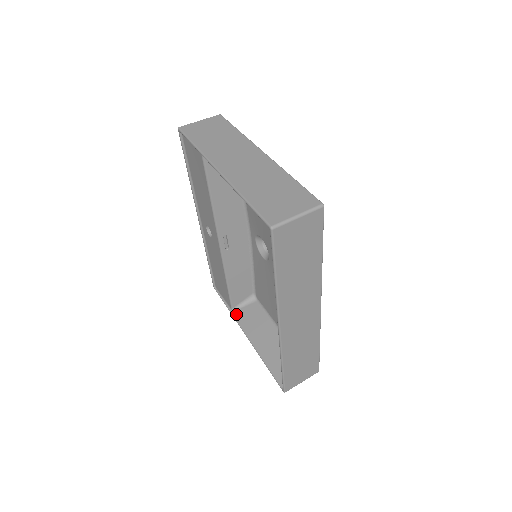
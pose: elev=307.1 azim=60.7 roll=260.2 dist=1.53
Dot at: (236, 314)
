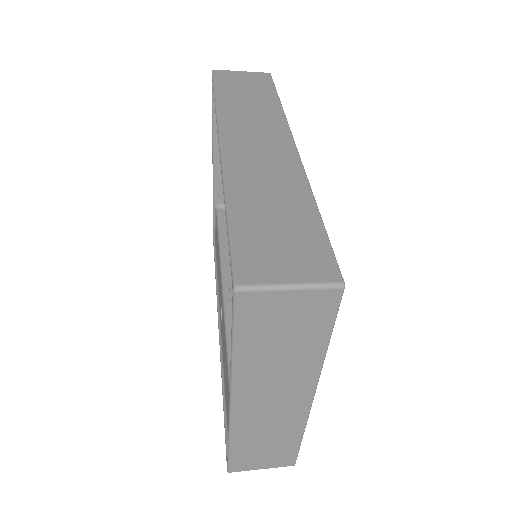
Dot at: occluded
